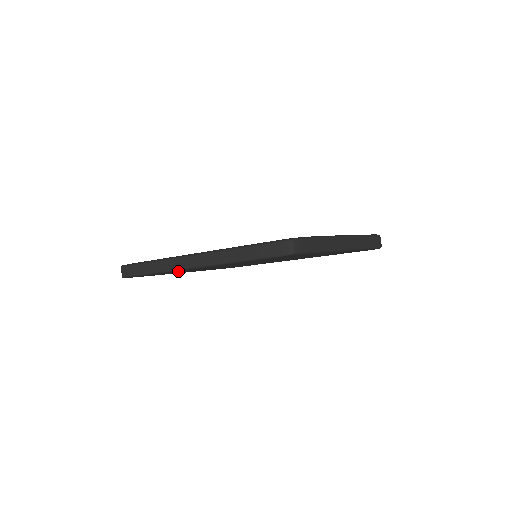
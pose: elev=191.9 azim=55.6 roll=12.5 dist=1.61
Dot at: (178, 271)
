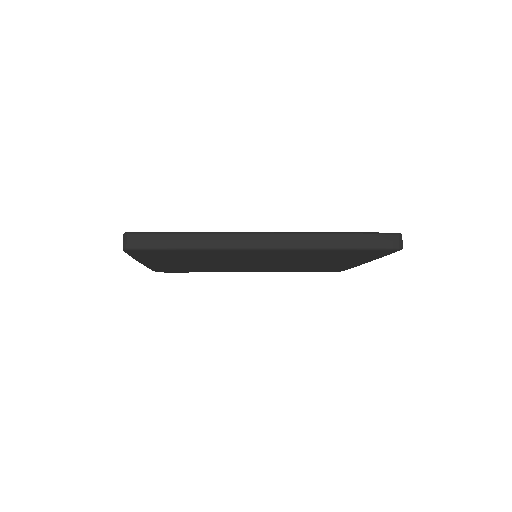
Dot at: (222, 252)
